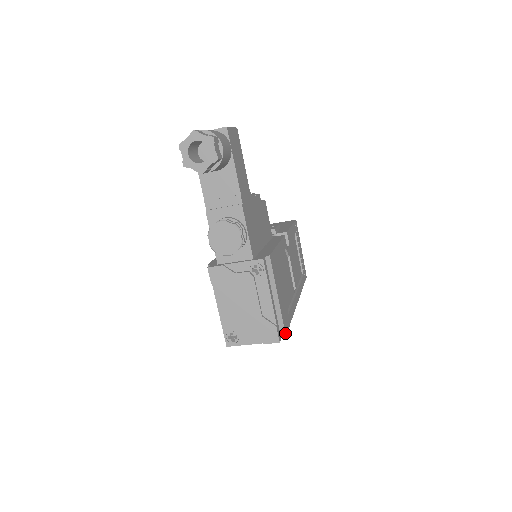
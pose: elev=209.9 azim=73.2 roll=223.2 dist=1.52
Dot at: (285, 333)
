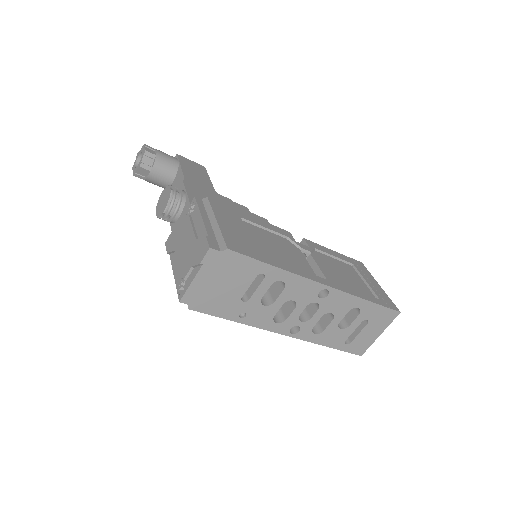
Dot at: (227, 247)
